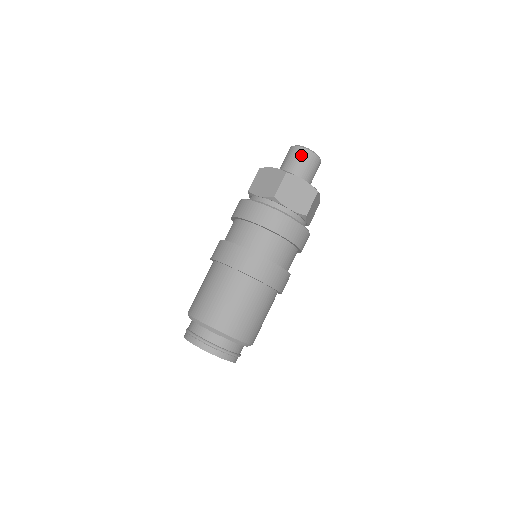
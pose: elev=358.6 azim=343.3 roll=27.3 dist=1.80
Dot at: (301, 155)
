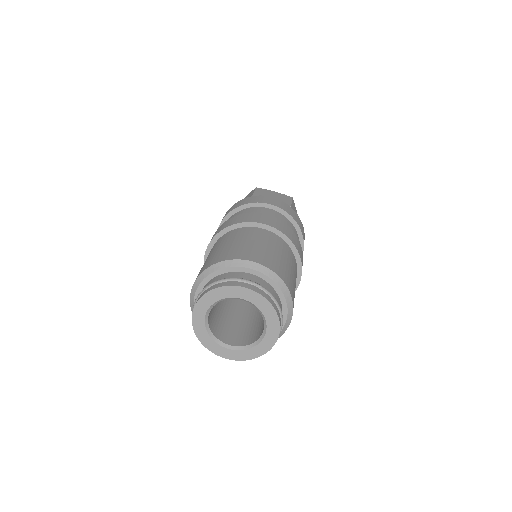
Dot at: occluded
